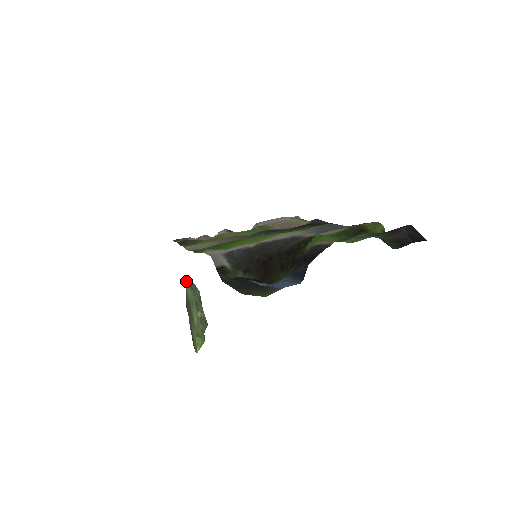
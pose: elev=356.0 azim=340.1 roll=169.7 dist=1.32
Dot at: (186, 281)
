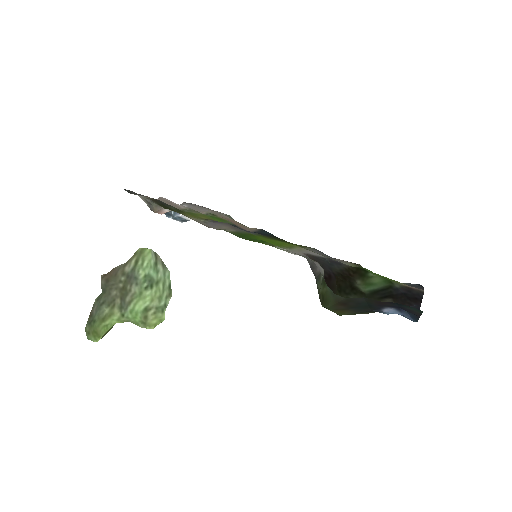
Dot at: (147, 252)
